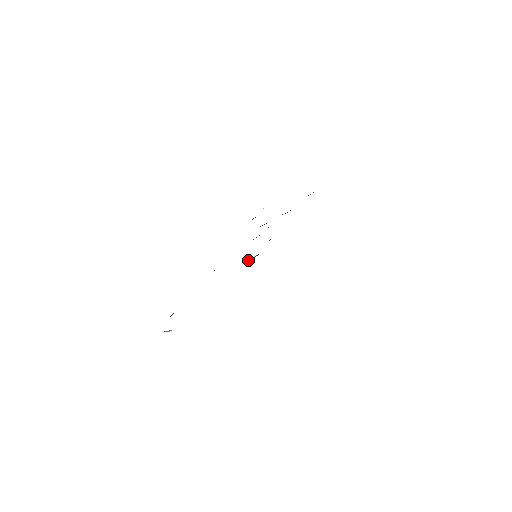
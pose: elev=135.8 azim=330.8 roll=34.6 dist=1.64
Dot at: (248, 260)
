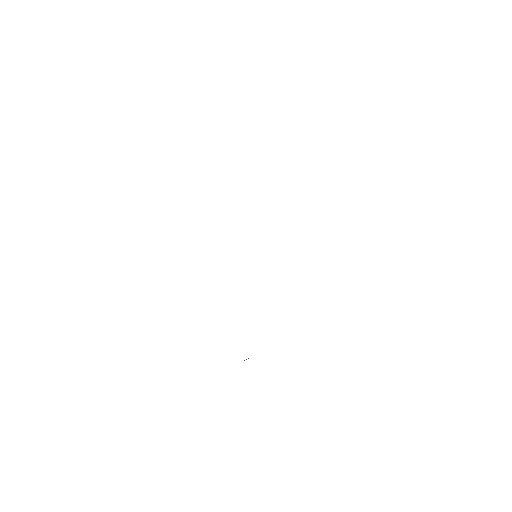
Dot at: occluded
